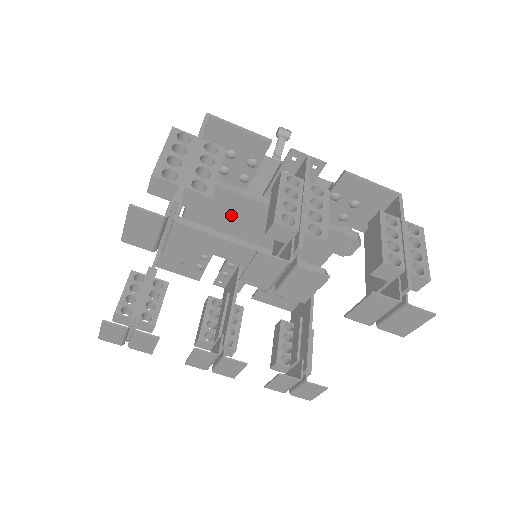
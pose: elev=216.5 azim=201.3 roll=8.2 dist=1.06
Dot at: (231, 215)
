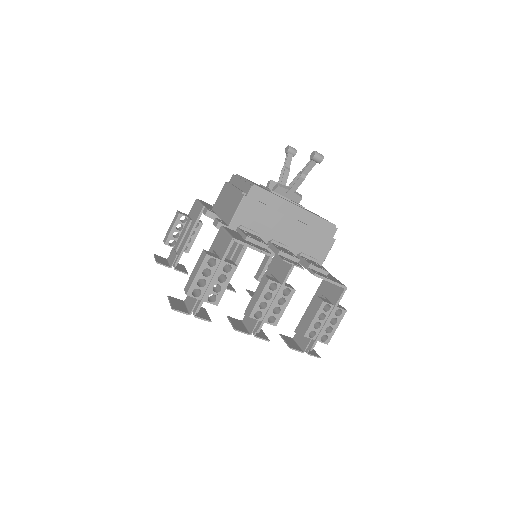
Dot at: occluded
